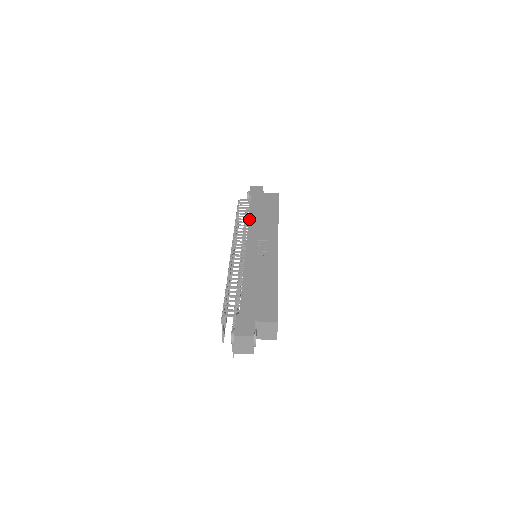
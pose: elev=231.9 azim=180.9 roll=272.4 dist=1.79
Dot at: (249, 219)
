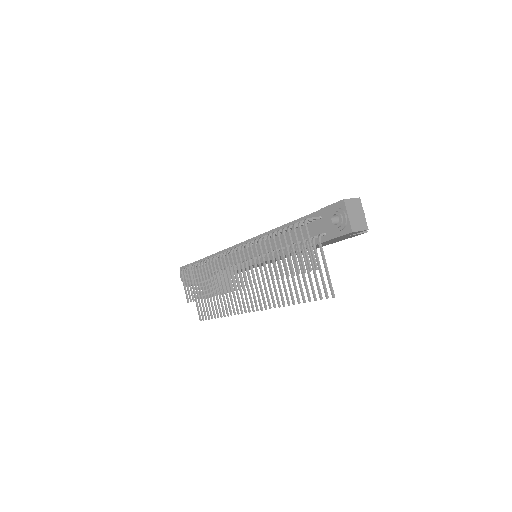
Dot at: (216, 253)
